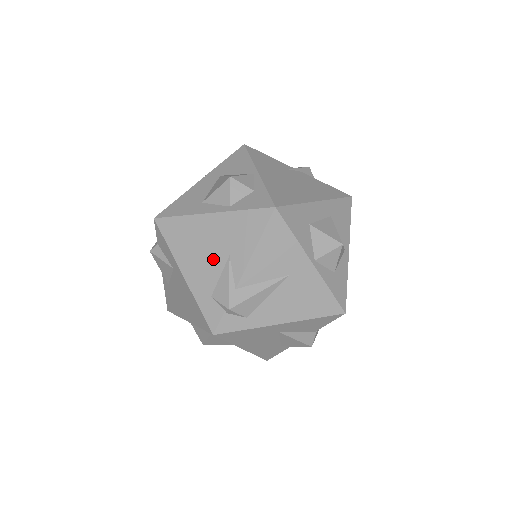
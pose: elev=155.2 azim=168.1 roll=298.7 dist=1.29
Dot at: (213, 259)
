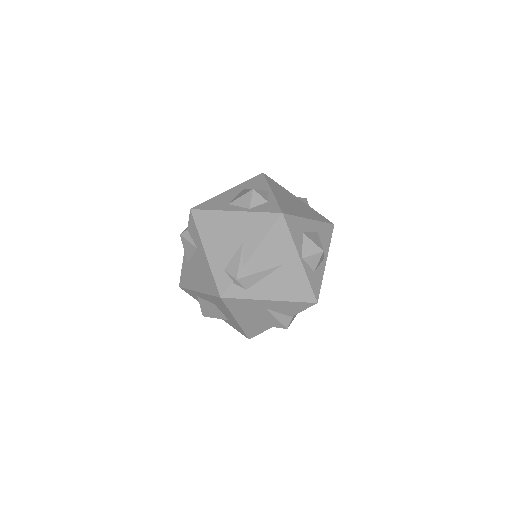
Dot at: (230, 243)
